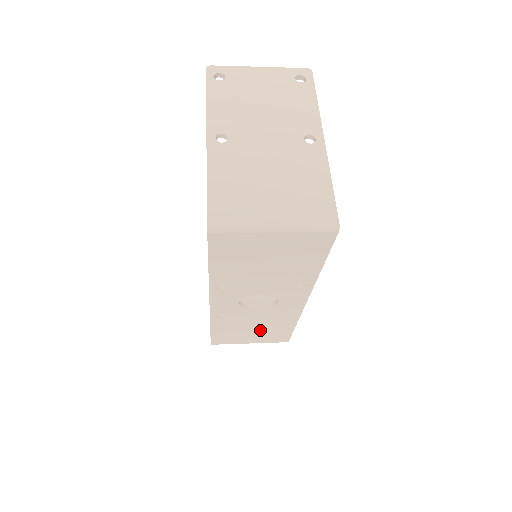
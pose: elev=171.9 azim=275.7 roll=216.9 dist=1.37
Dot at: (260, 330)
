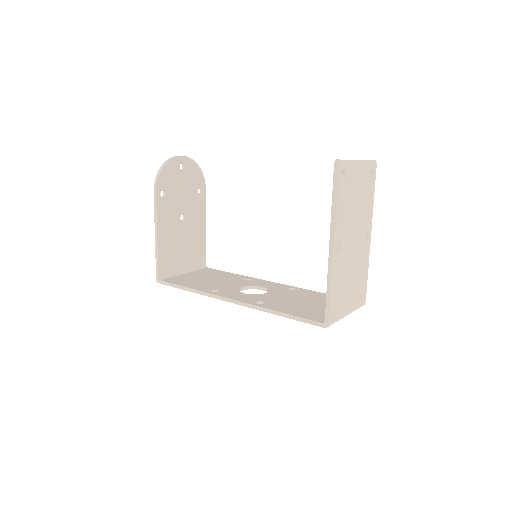
Dot at: occluded
